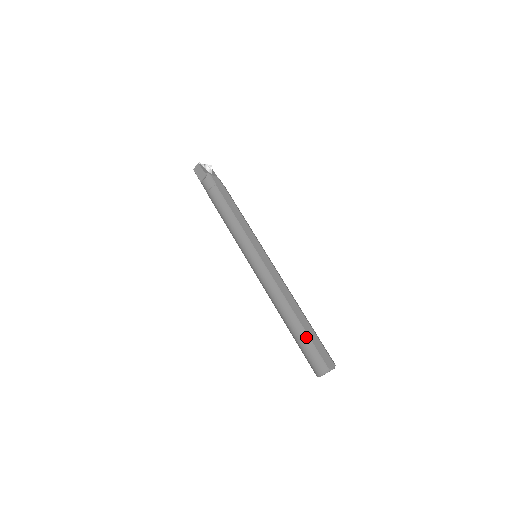
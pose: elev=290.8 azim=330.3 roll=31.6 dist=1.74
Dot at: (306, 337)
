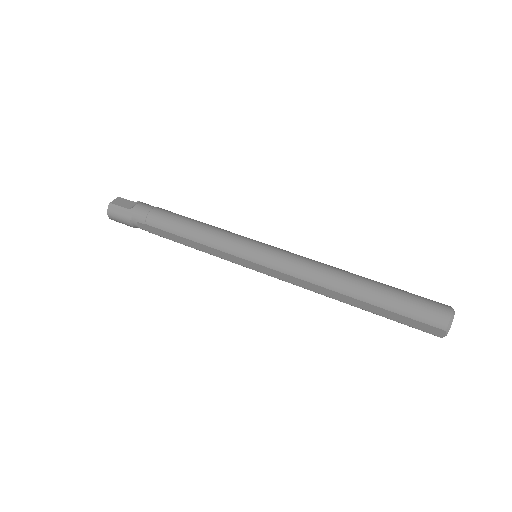
Dot at: (396, 288)
